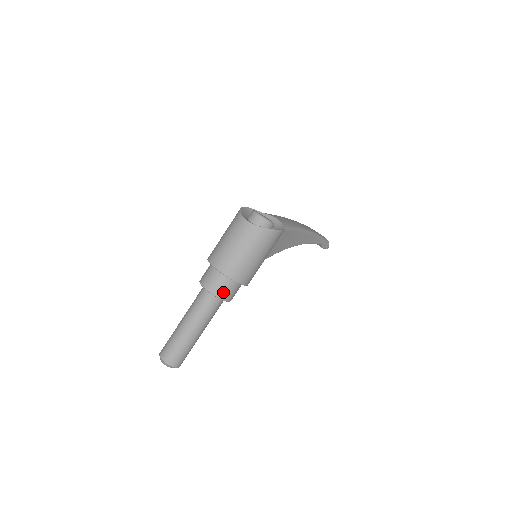
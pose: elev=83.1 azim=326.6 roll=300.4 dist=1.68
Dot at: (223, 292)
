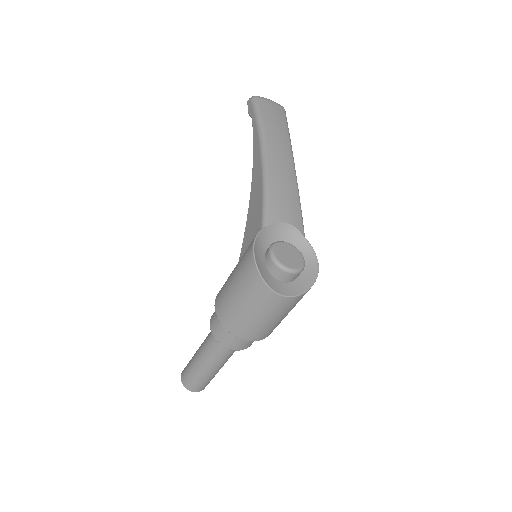
Dot at: occluded
